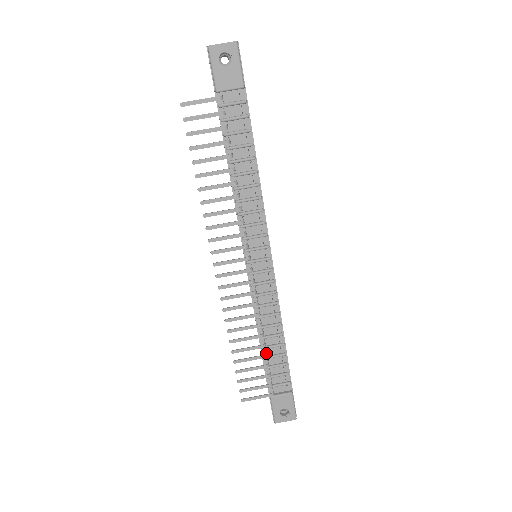
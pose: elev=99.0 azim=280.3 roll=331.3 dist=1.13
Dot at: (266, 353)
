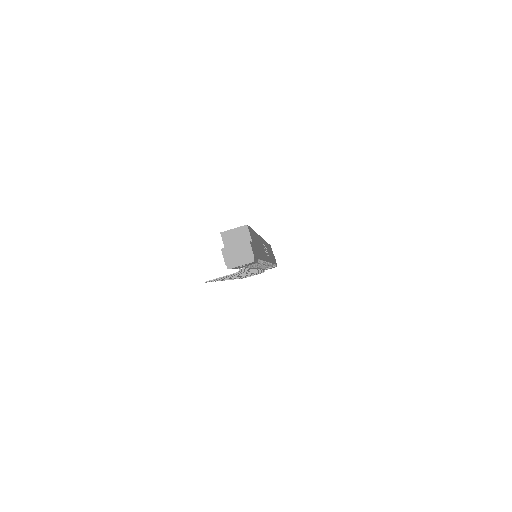
Dot at: occluded
